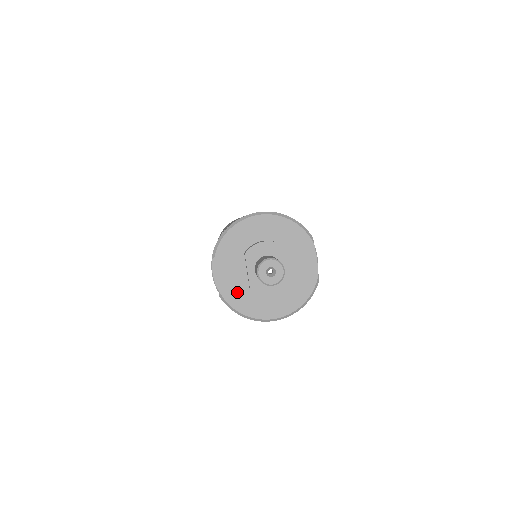
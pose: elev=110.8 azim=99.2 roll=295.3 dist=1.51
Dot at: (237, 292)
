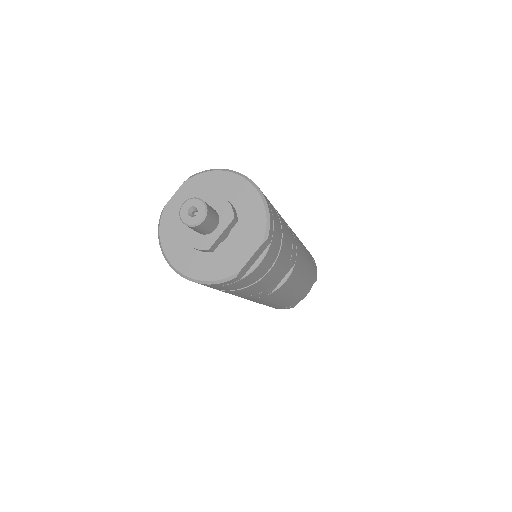
Dot at: (174, 221)
